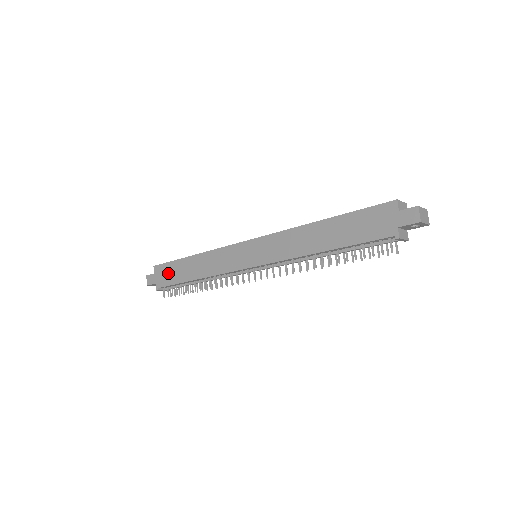
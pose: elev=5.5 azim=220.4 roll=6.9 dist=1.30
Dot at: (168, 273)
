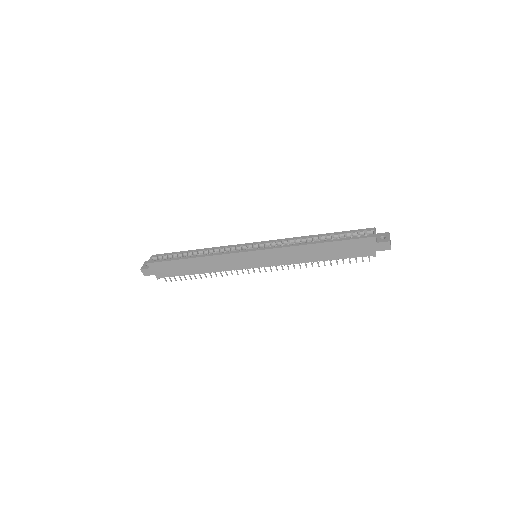
Dot at: (168, 269)
